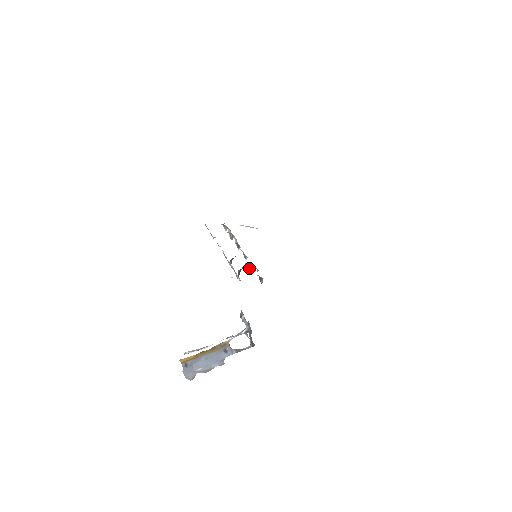
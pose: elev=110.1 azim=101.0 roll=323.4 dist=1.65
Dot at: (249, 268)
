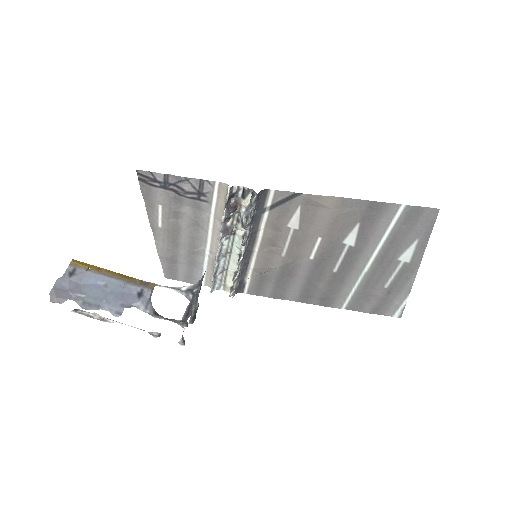
Dot at: (244, 204)
